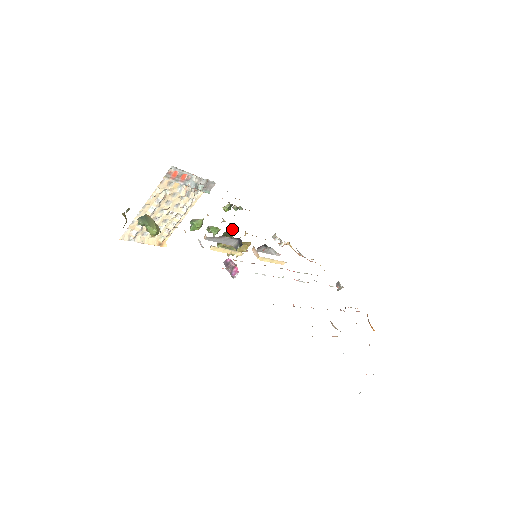
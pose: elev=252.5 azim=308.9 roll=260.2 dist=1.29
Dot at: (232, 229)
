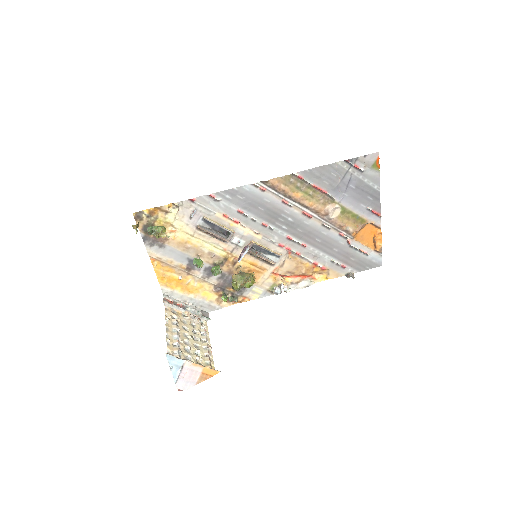
Dot at: (223, 253)
